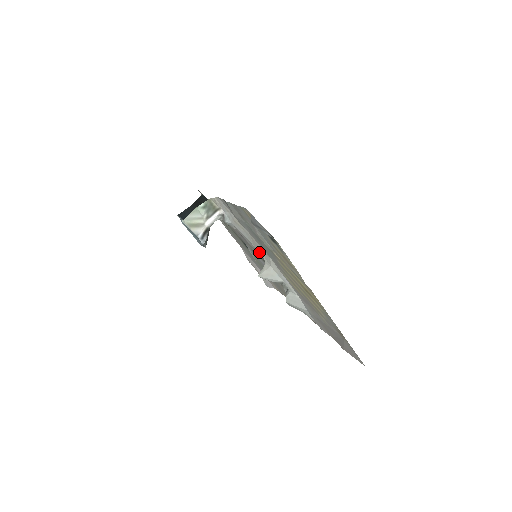
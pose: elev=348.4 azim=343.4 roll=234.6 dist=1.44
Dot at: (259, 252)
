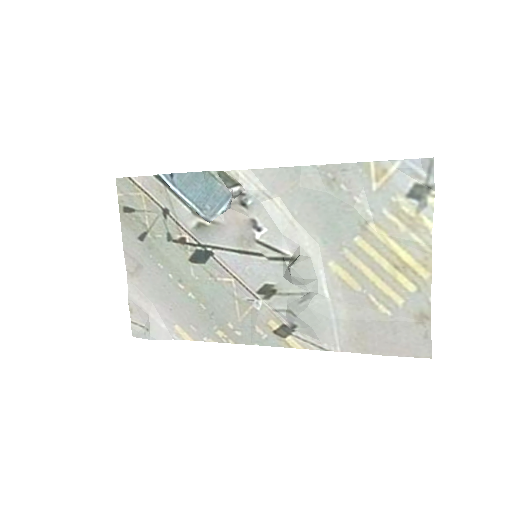
Dot at: (285, 244)
